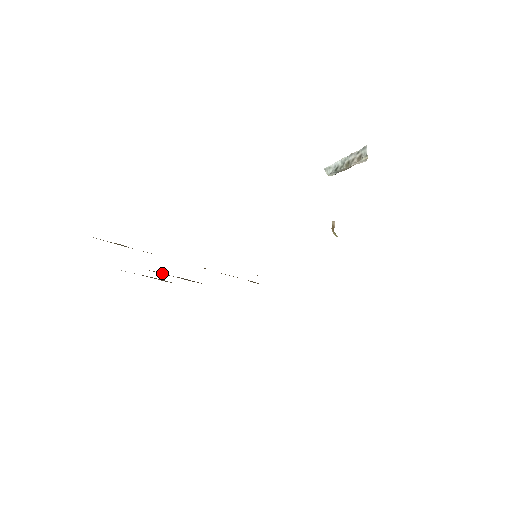
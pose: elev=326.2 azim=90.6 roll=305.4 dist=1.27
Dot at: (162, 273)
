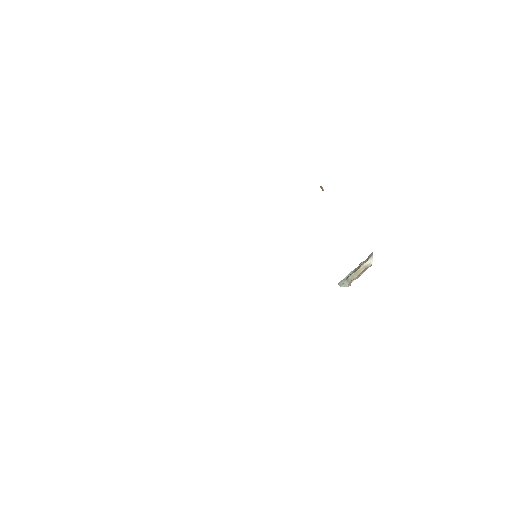
Dot at: occluded
